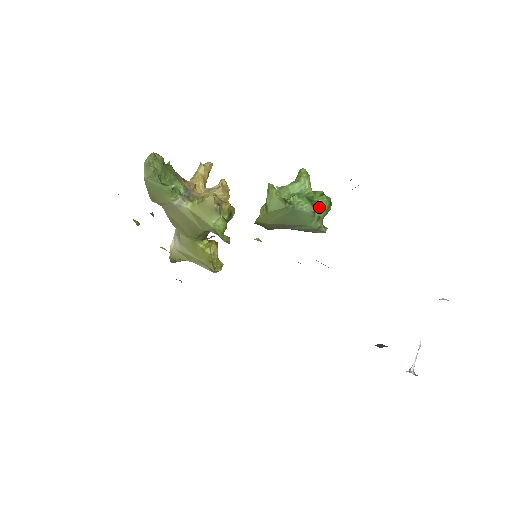
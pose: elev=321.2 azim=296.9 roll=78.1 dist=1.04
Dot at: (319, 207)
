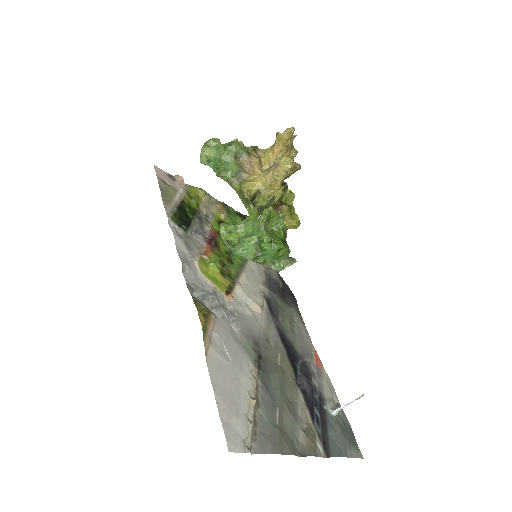
Dot at: (263, 253)
